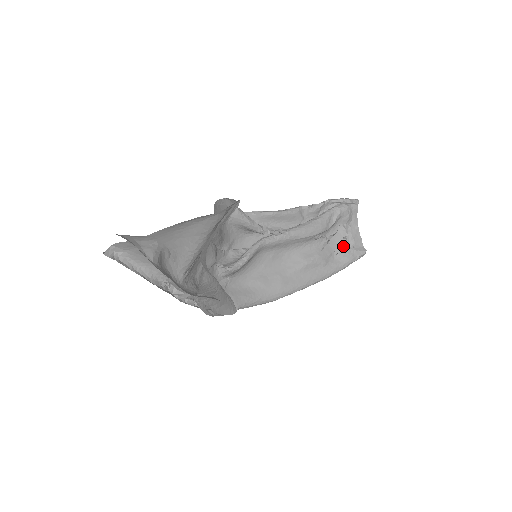
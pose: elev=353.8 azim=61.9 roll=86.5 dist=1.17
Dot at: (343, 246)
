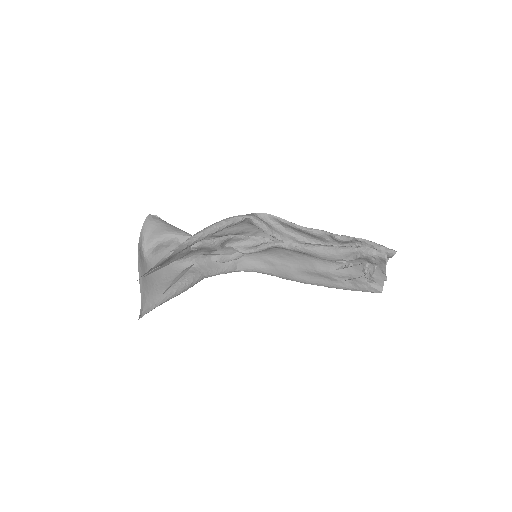
Dot at: (360, 277)
